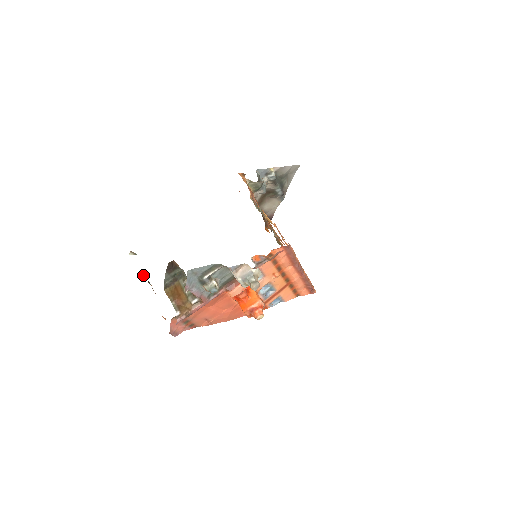
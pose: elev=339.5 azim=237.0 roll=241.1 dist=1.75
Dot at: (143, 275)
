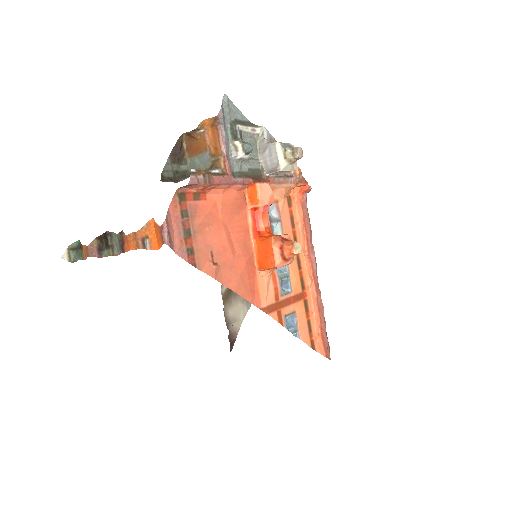
Dot at: (95, 241)
